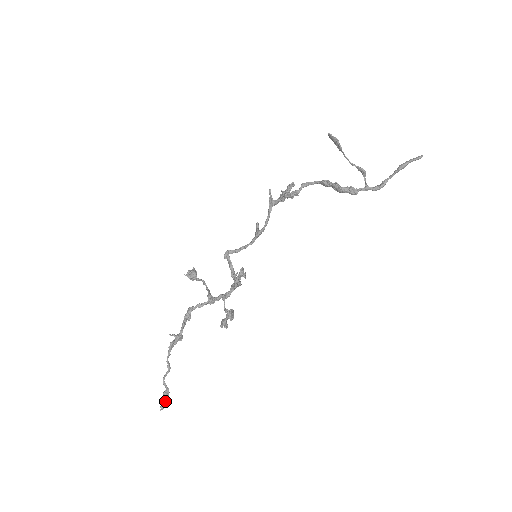
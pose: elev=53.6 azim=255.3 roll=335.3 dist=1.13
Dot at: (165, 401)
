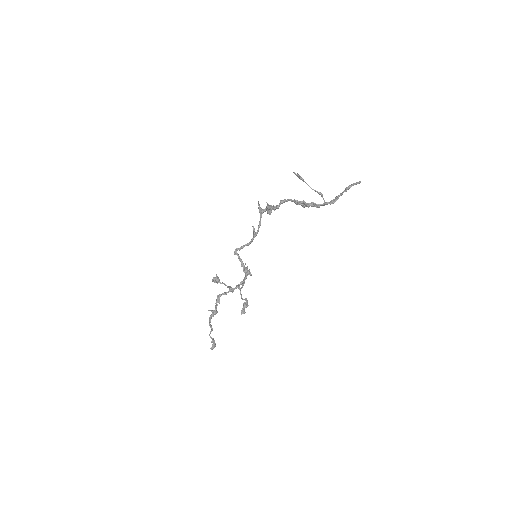
Dot at: (213, 345)
